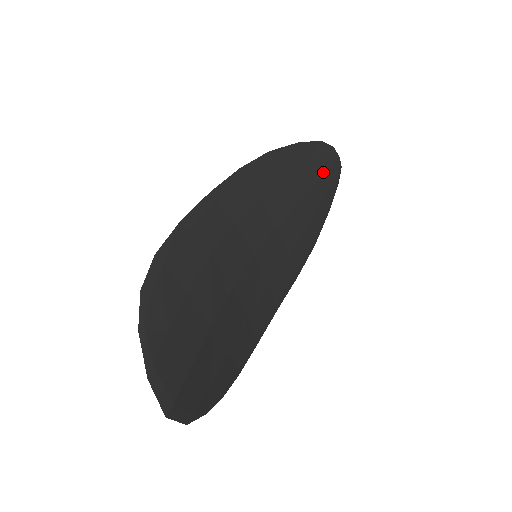
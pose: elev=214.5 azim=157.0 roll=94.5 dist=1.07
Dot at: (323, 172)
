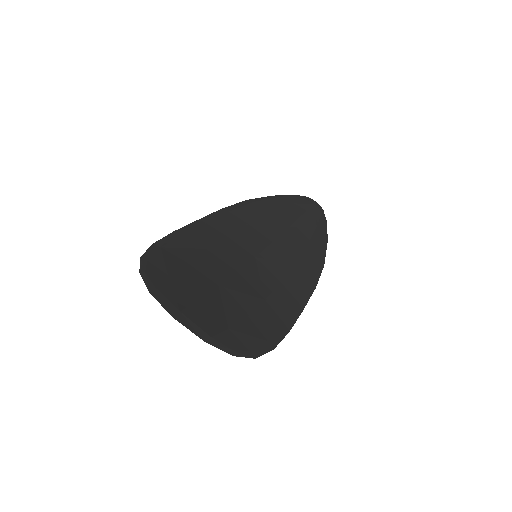
Dot at: (304, 210)
